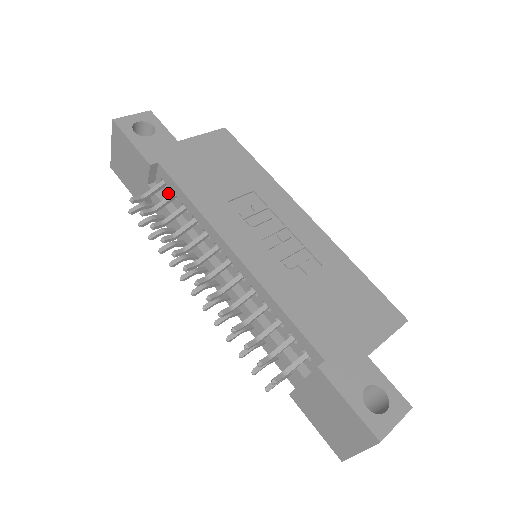
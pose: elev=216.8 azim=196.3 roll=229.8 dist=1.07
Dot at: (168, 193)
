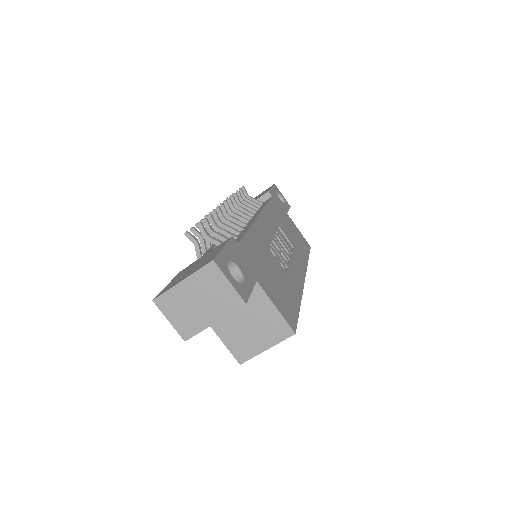
Dot at: occluded
